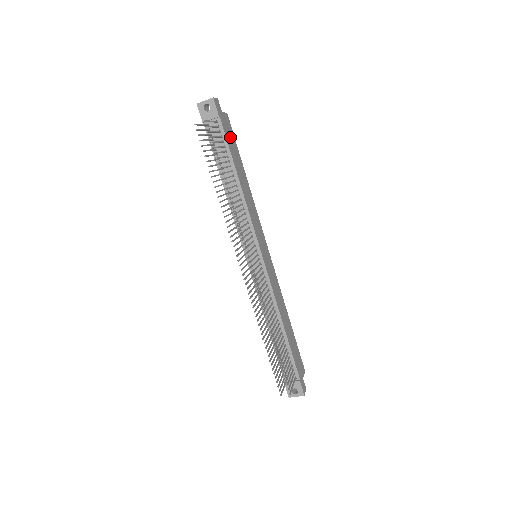
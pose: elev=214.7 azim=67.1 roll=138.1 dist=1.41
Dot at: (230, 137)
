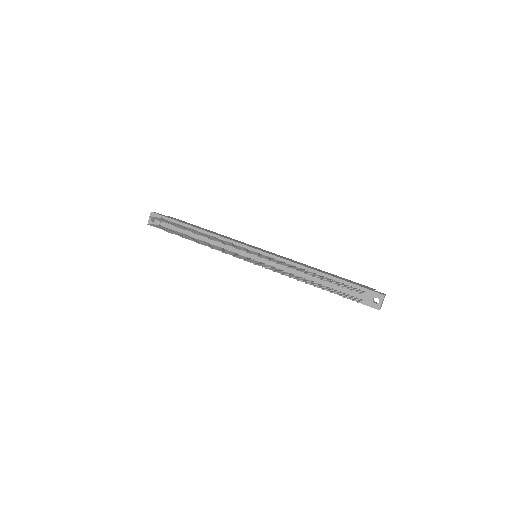
Dot at: occluded
